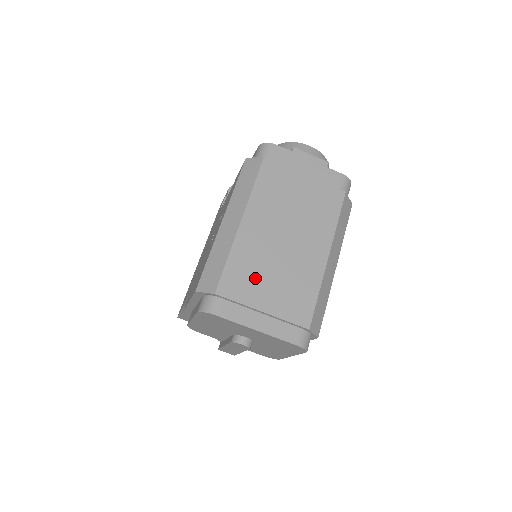
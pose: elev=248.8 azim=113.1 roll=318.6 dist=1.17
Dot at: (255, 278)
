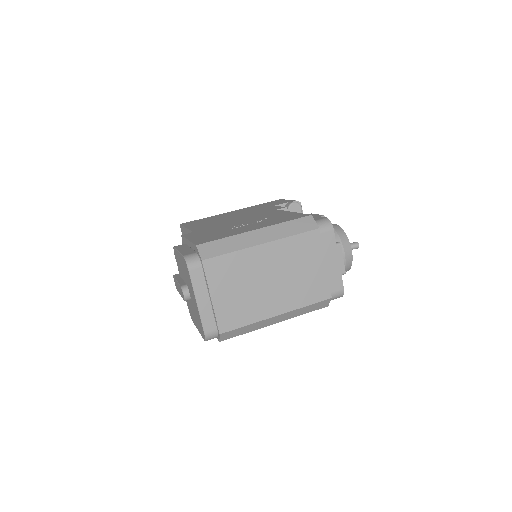
Dot at: (230, 278)
